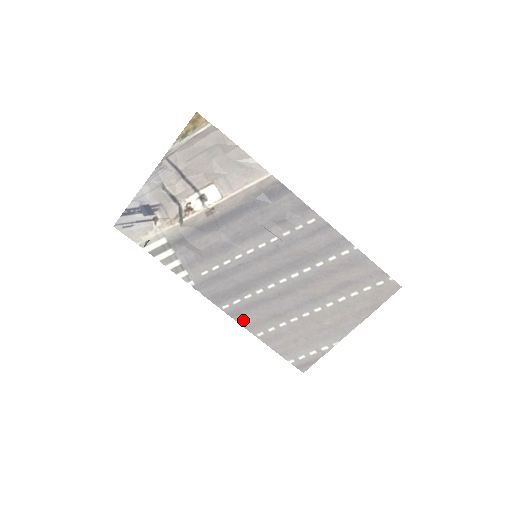
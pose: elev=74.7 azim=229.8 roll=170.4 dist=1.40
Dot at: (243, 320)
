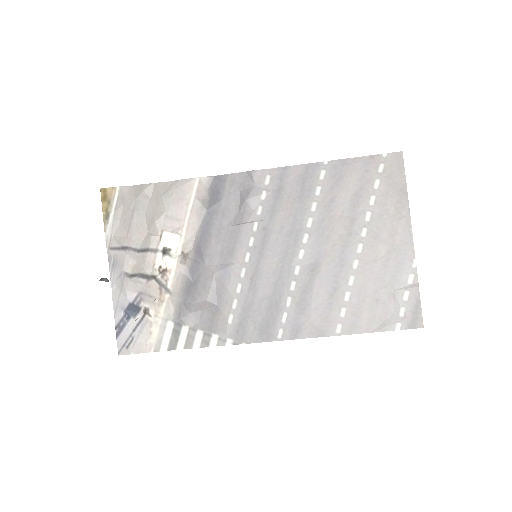
Dot at: (309, 331)
